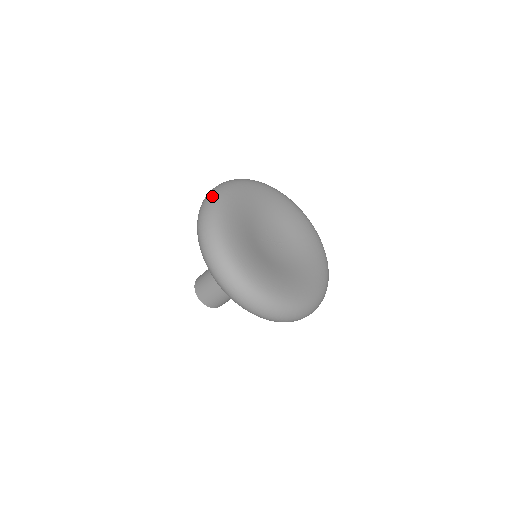
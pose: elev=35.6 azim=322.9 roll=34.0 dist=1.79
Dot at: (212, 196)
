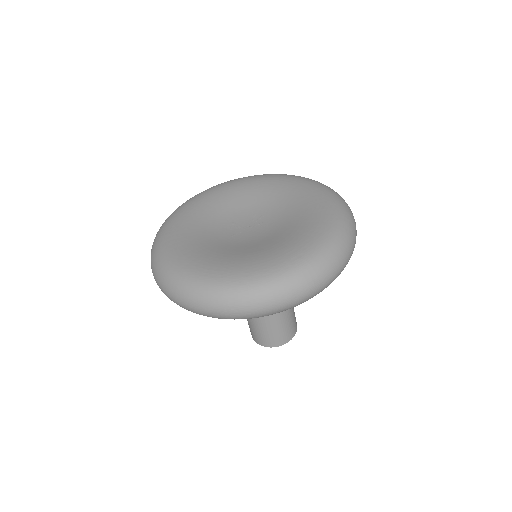
Dot at: (151, 251)
